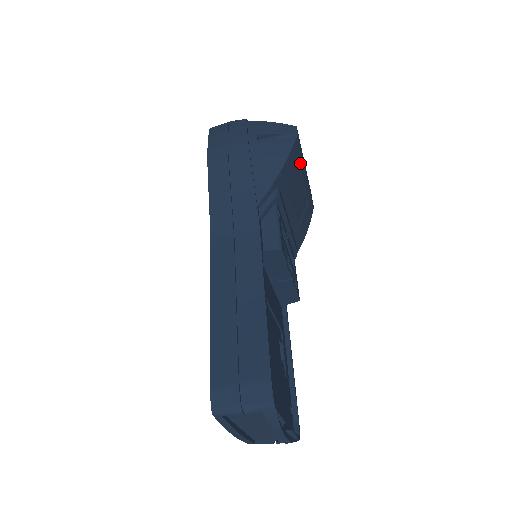
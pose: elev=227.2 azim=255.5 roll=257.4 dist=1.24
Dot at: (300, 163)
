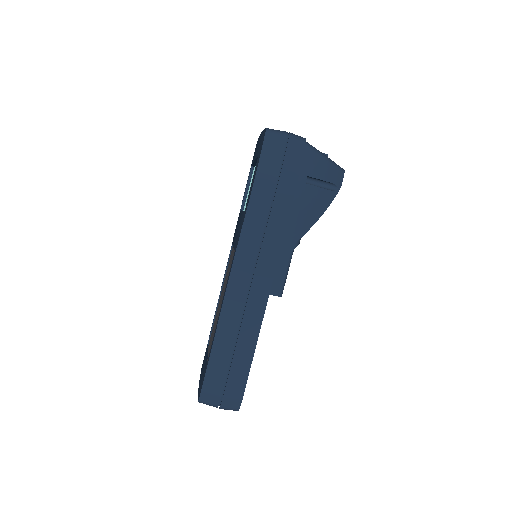
Dot at: occluded
